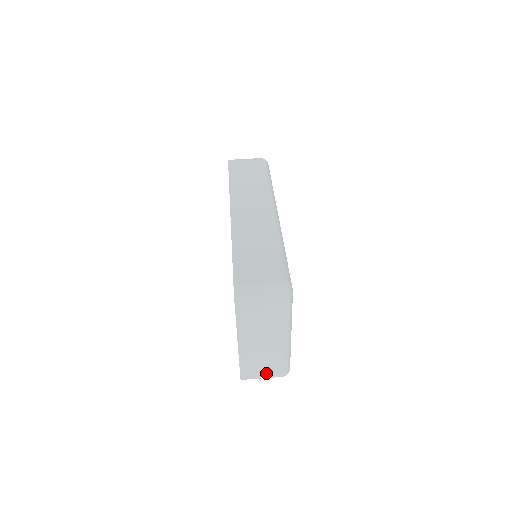
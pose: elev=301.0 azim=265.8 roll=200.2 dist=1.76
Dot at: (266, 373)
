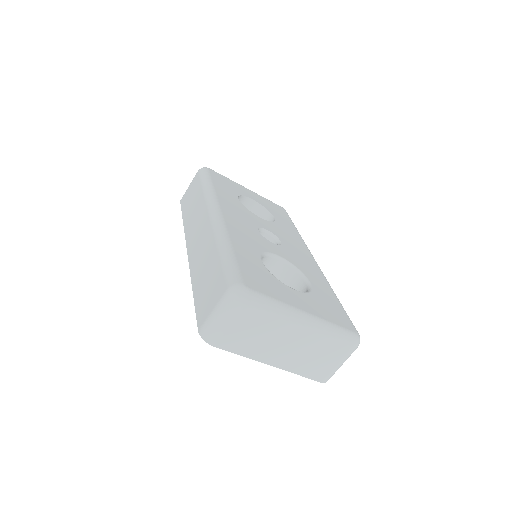
Dot at: (335, 360)
